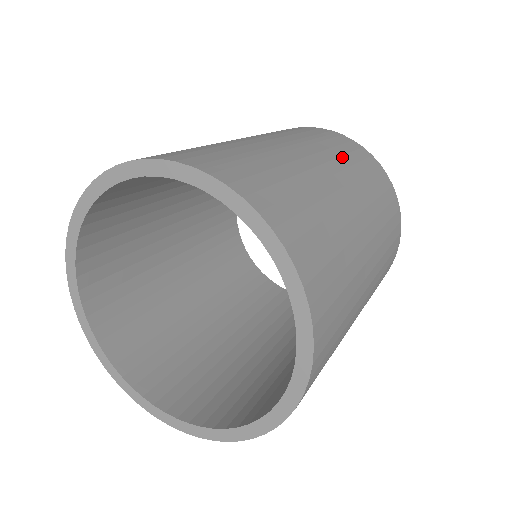
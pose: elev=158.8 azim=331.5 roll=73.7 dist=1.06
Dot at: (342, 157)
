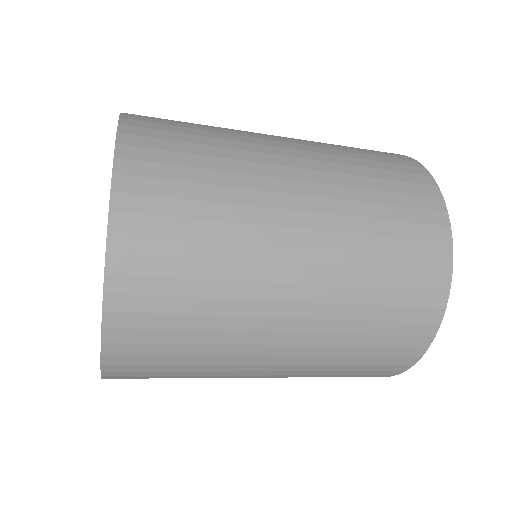
Dot at: (344, 151)
